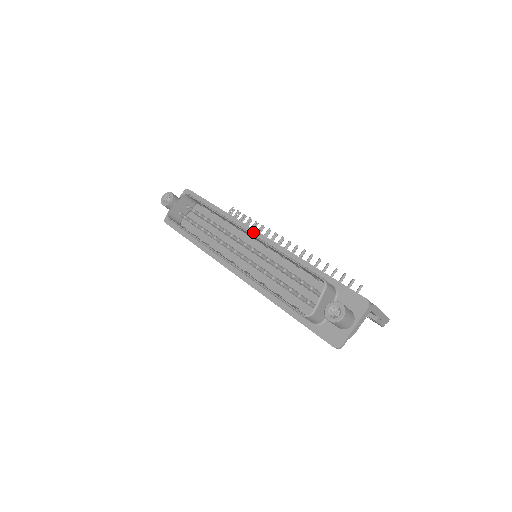
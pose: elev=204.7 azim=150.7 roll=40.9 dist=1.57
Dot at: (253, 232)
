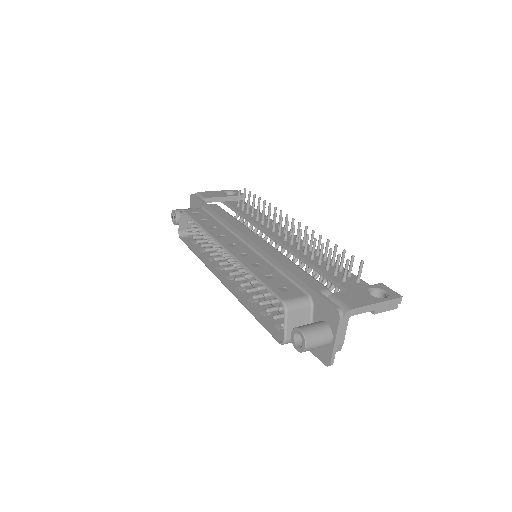
Dot at: (240, 235)
